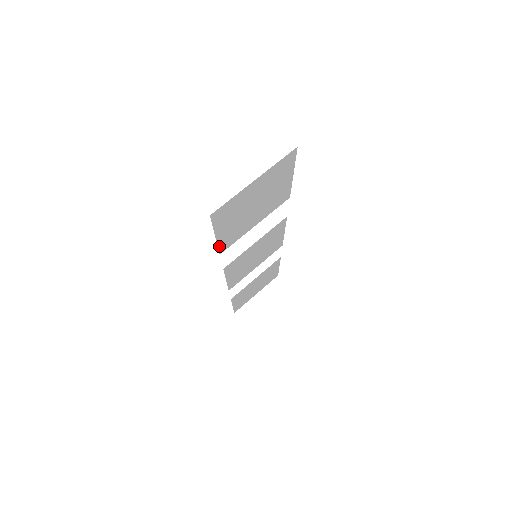
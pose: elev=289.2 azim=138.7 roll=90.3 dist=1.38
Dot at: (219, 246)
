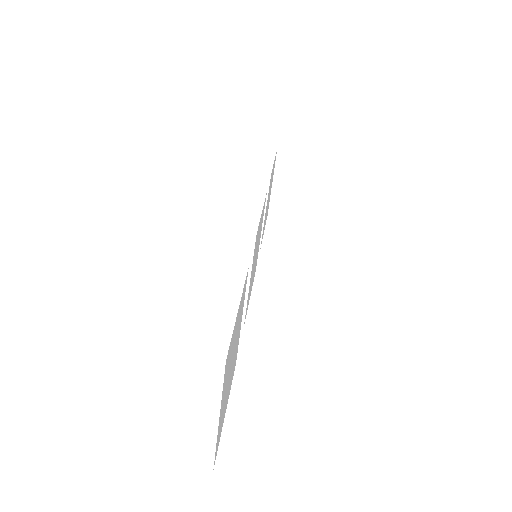
Dot at: occluded
